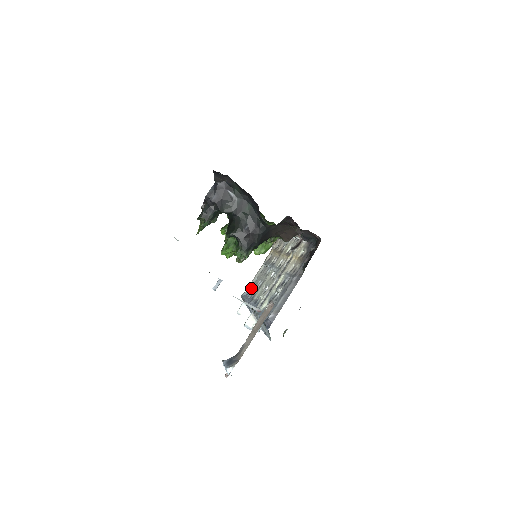
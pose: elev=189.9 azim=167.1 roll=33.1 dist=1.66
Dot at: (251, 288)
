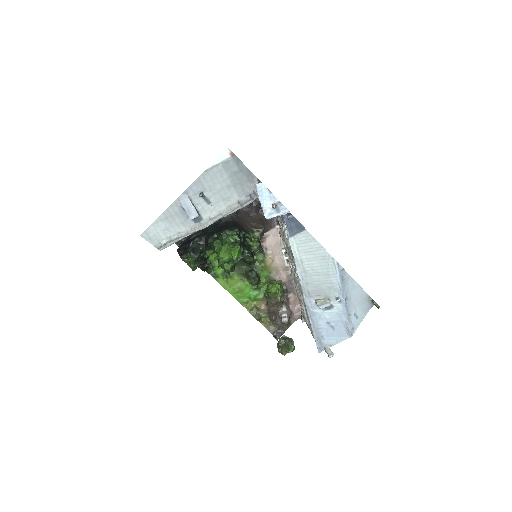
Dot at: occluded
